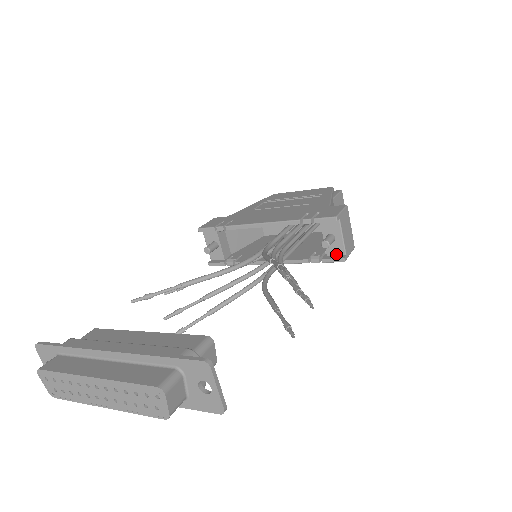
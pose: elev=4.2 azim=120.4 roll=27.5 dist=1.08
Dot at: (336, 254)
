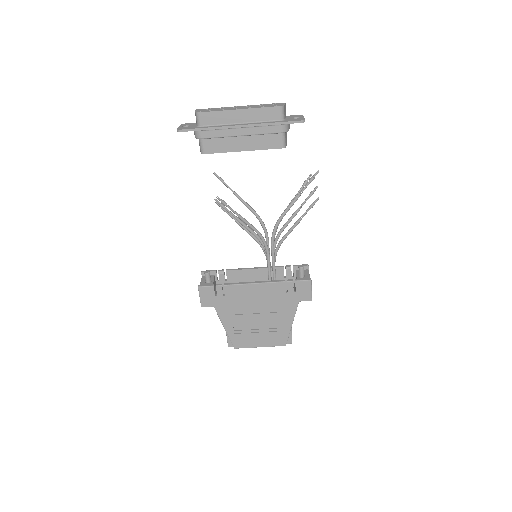
Dot at: (304, 282)
